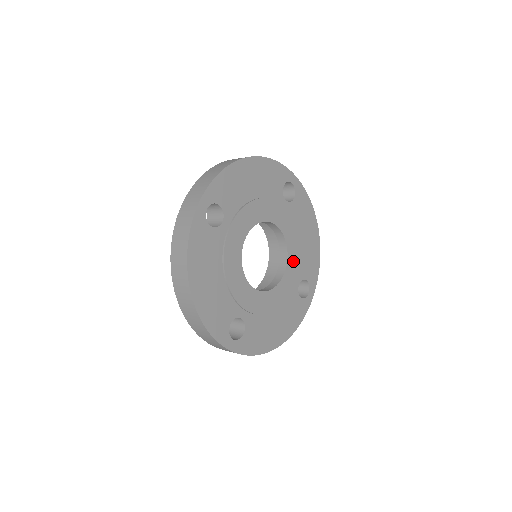
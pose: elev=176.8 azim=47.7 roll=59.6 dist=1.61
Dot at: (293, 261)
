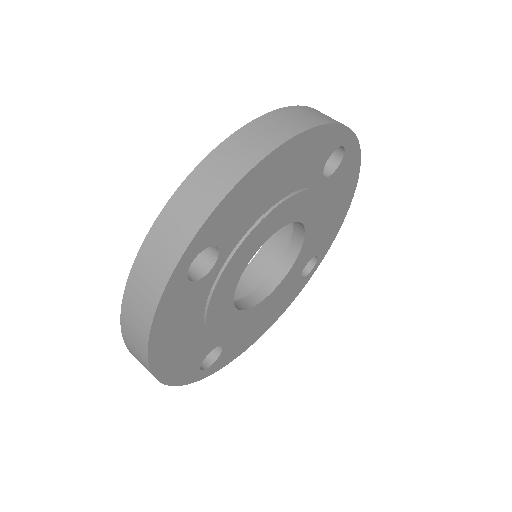
Dot at: (307, 249)
